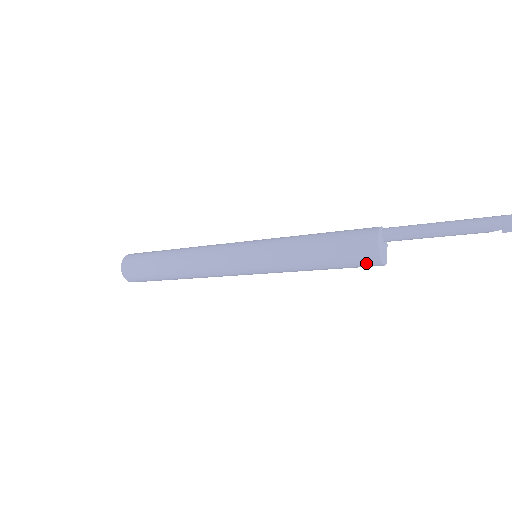
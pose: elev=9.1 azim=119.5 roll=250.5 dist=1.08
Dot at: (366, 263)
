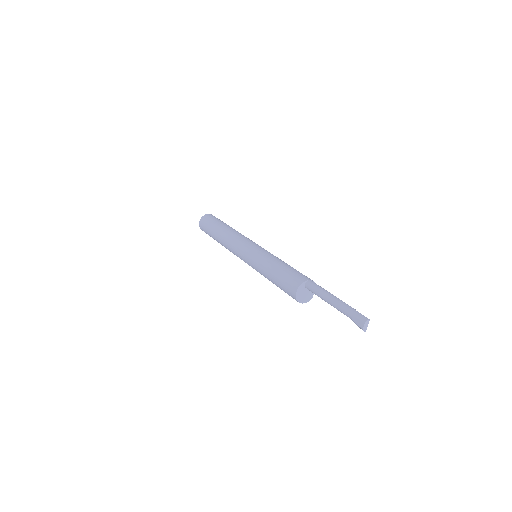
Dot at: occluded
